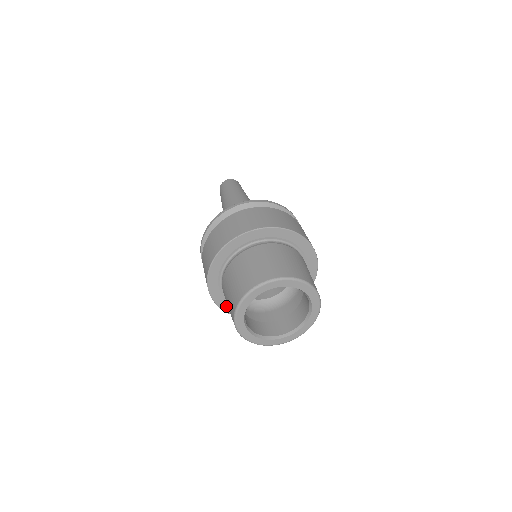
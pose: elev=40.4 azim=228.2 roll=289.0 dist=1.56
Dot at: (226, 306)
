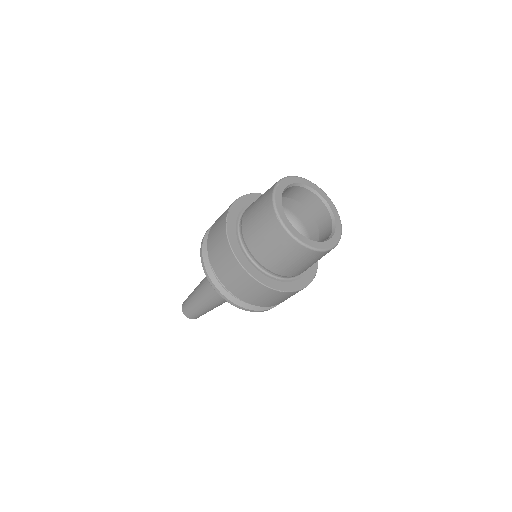
Dot at: (239, 253)
